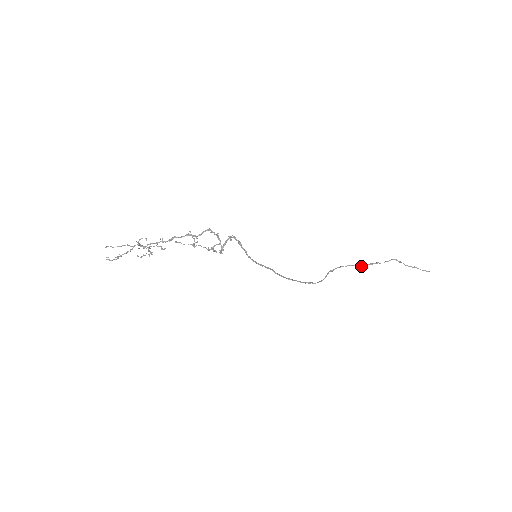
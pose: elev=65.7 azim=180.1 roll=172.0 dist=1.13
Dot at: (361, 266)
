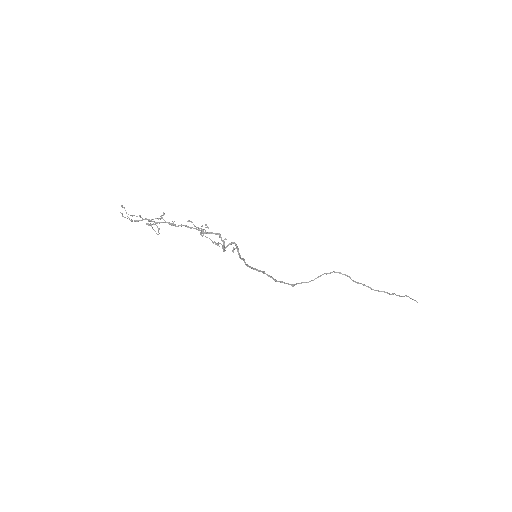
Dot at: (355, 282)
